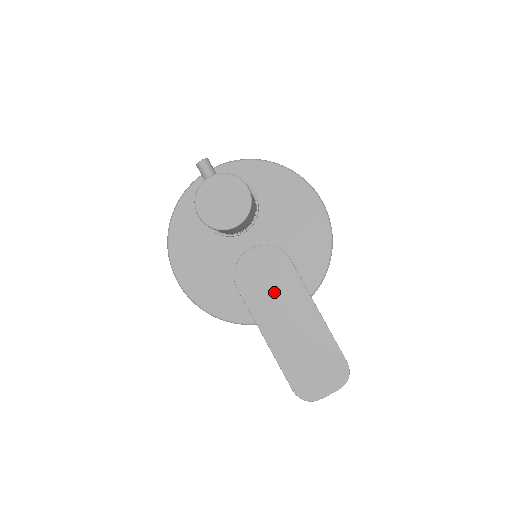
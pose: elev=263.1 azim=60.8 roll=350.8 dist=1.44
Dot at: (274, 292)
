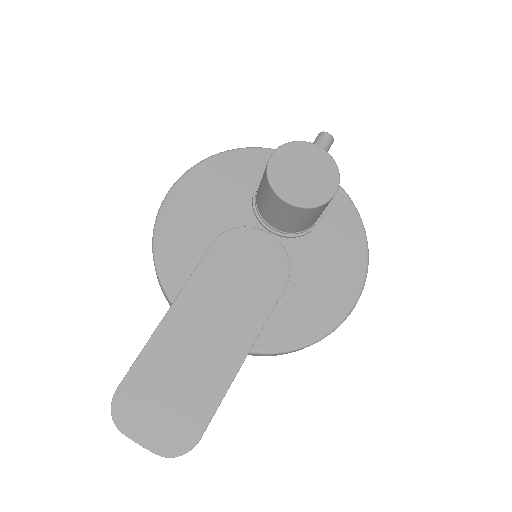
Dot at: (235, 289)
